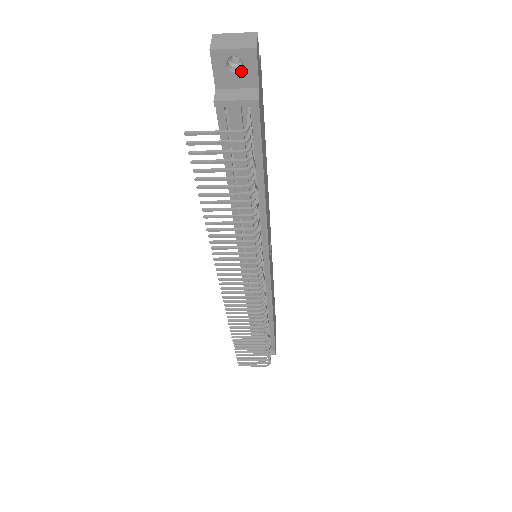
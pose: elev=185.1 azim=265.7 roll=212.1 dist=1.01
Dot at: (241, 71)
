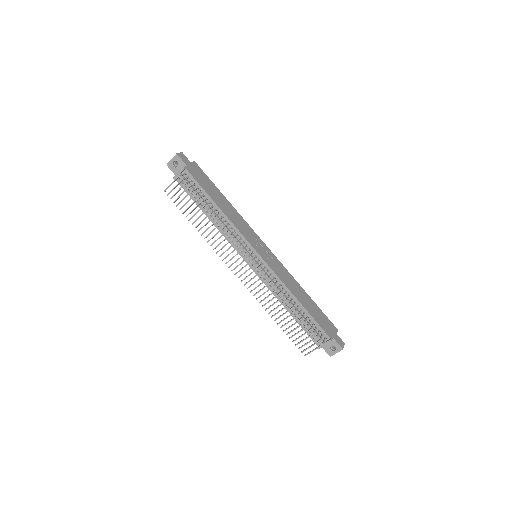
Dot at: (178, 165)
